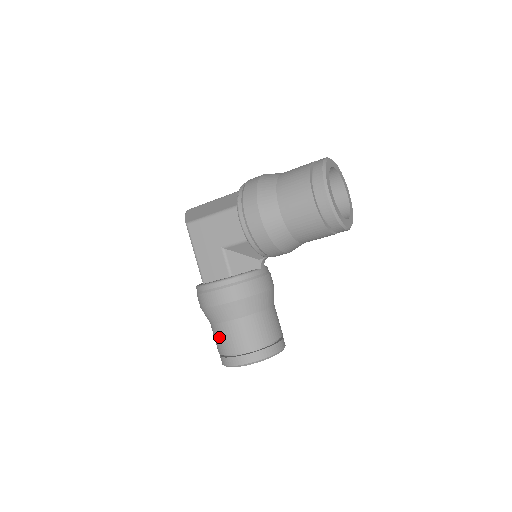
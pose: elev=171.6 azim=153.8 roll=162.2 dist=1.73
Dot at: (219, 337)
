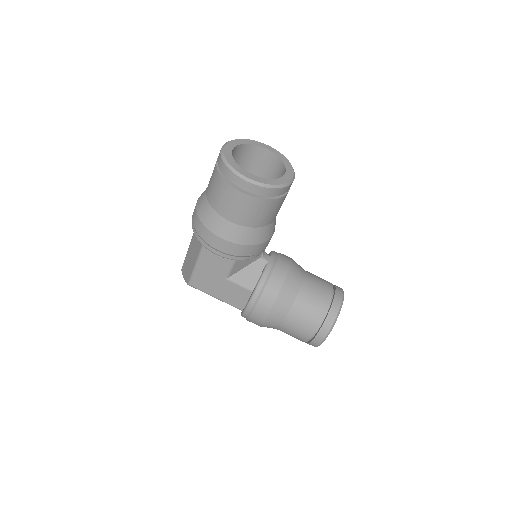
Dot at: (291, 334)
